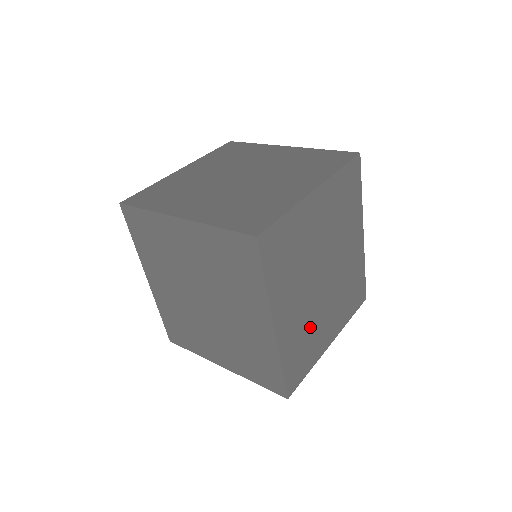
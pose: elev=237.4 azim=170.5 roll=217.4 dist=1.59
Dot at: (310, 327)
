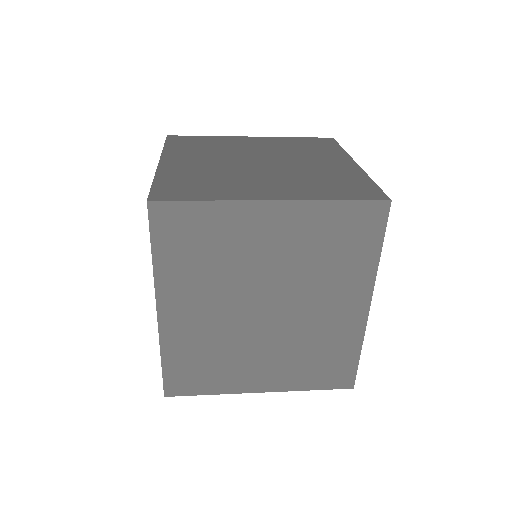
Dot at: (223, 349)
